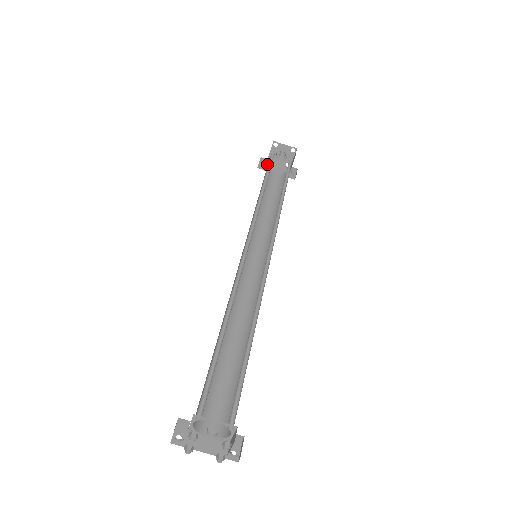
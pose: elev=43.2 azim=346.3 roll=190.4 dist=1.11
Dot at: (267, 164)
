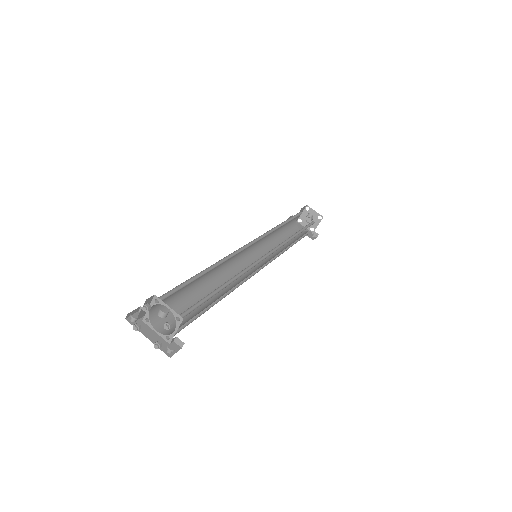
Dot at: (296, 222)
